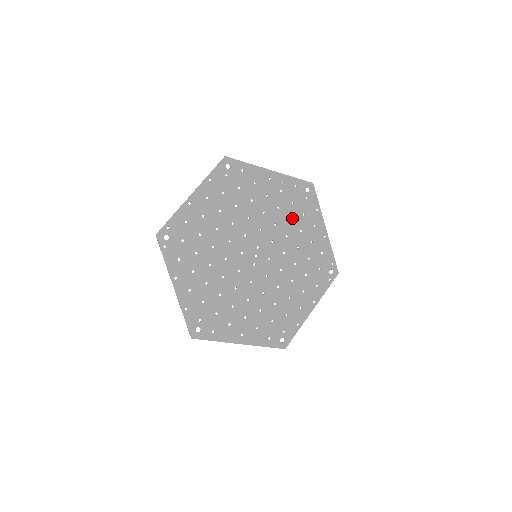
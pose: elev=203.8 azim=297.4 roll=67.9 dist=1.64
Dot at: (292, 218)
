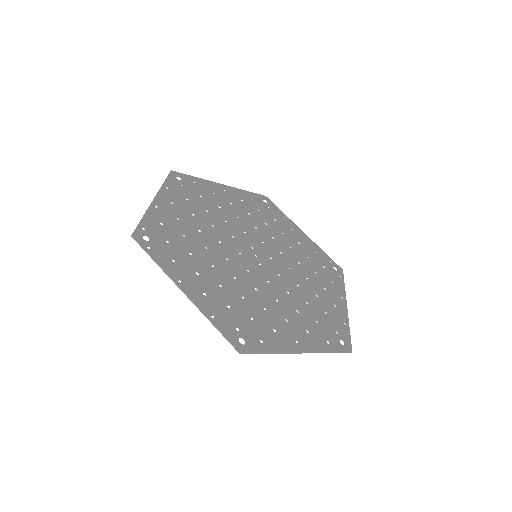
Dot at: (267, 223)
